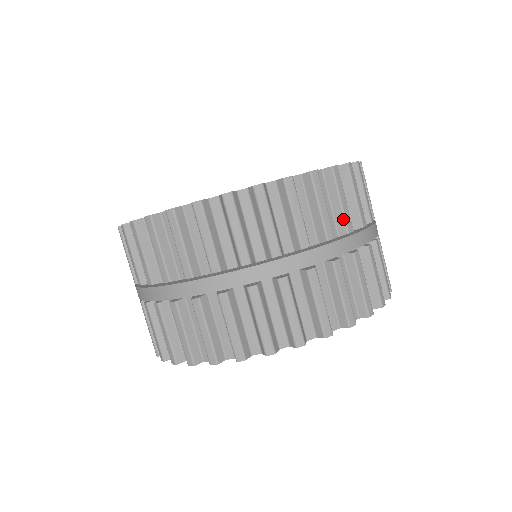
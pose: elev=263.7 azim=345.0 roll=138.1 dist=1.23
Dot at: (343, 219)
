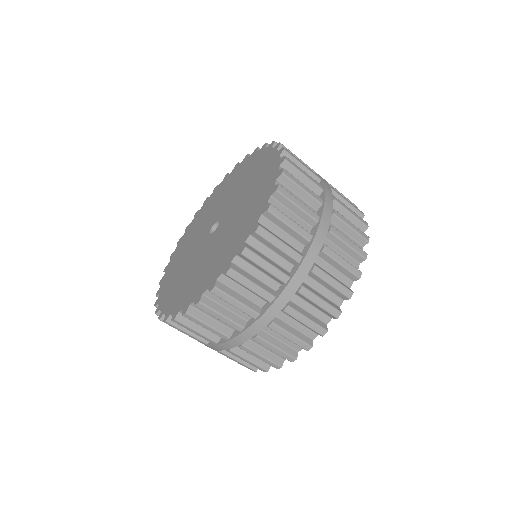
Dot at: (230, 326)
